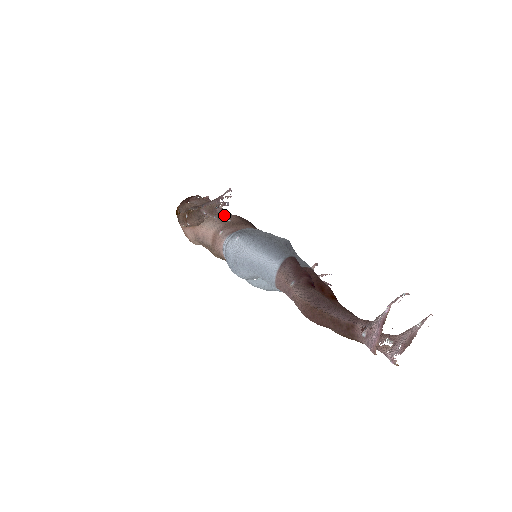
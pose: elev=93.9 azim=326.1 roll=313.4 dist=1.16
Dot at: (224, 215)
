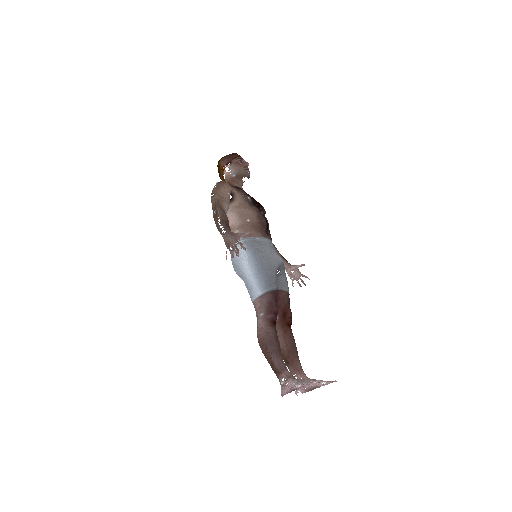
Dot at: (247, 212)
